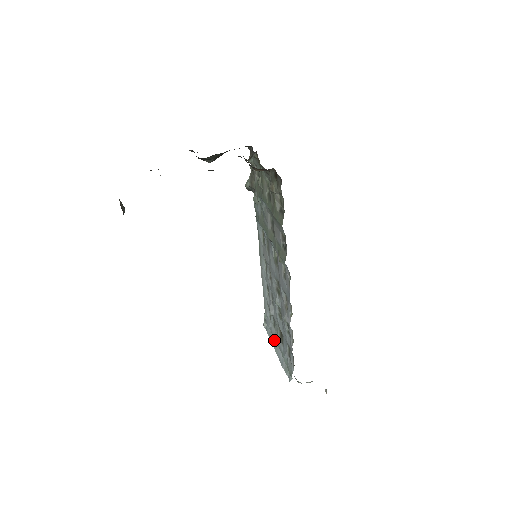
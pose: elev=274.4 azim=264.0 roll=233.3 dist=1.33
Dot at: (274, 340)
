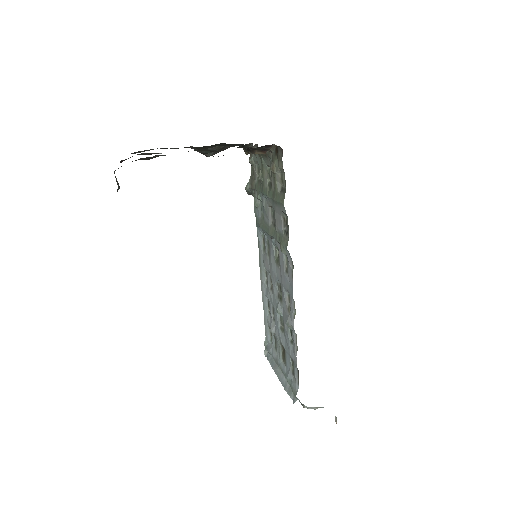
Dot at: (276, 365)
